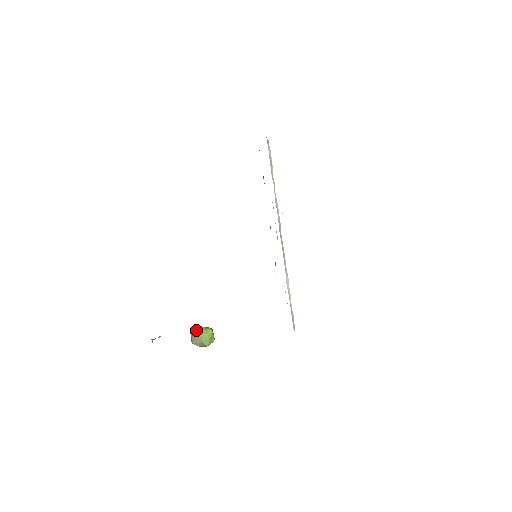
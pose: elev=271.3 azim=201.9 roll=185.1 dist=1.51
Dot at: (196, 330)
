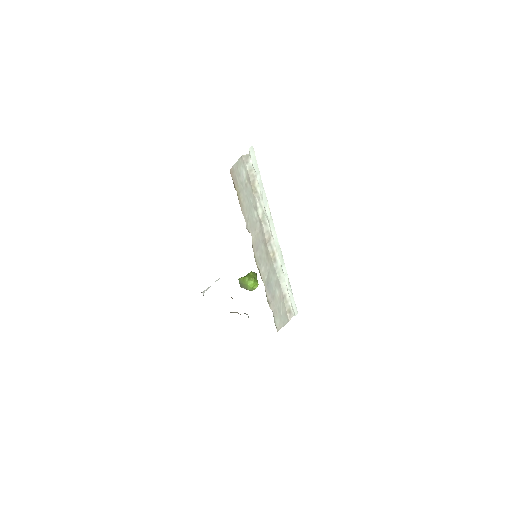
Dot at: (242, 279)
